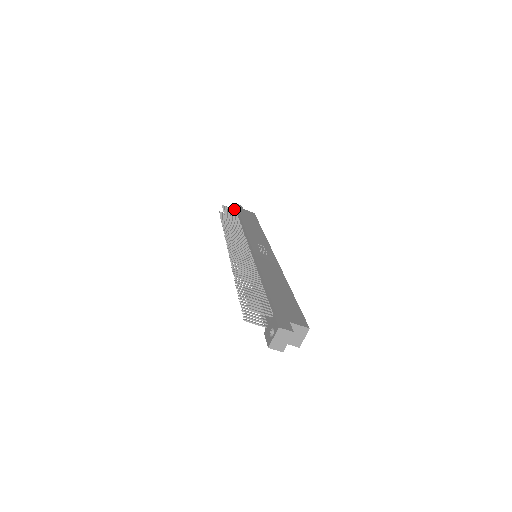
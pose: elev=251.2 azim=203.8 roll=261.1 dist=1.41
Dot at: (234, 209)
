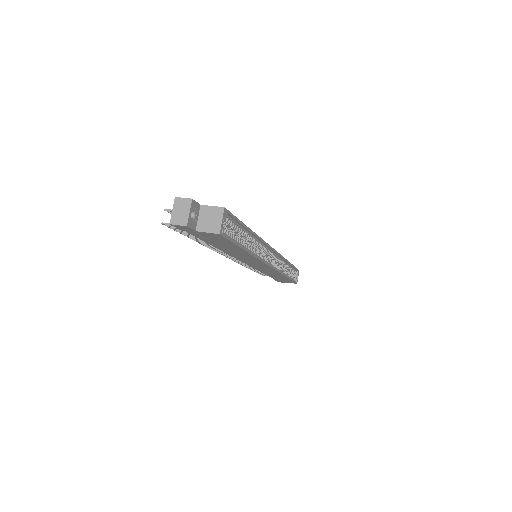
Dot at: occluded
